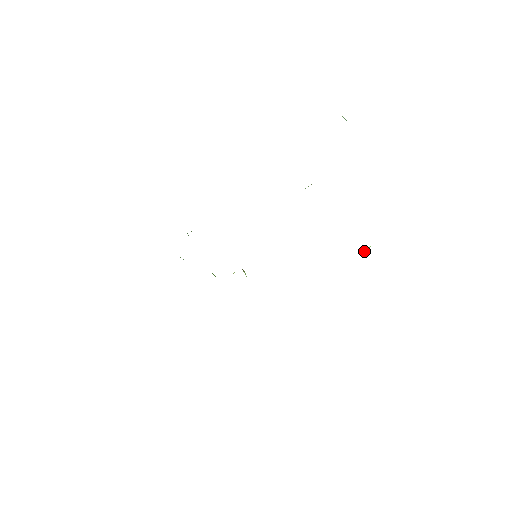
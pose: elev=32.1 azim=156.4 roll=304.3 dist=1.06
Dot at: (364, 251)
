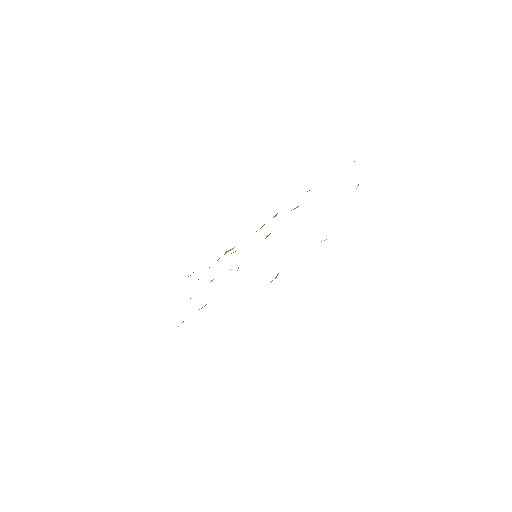
Dot at: occluded
